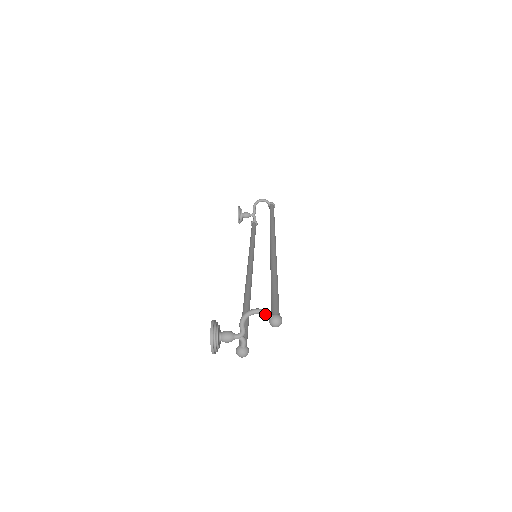
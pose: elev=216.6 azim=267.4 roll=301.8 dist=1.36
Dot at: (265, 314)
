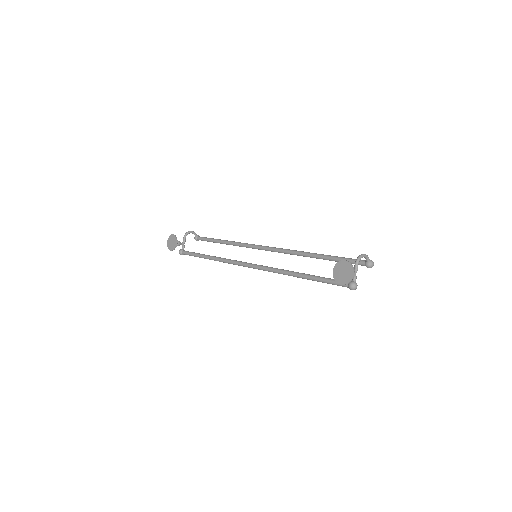
Dot at: (368, 258)
